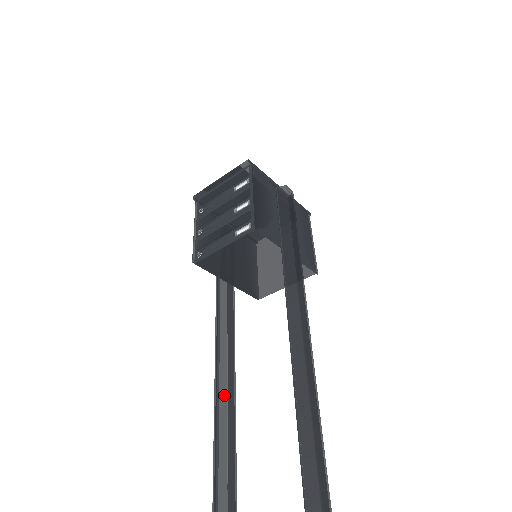
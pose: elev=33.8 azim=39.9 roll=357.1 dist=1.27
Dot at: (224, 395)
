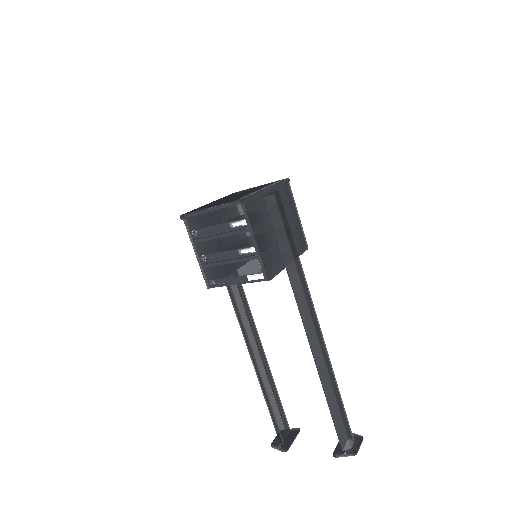
Dot at: (260, 364)
